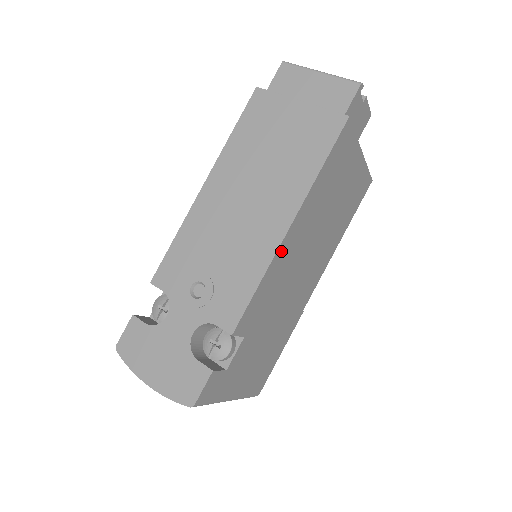
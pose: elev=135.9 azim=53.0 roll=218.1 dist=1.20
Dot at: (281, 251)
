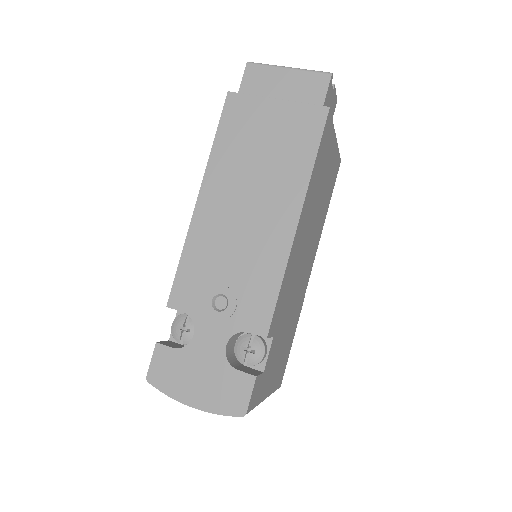
Dot at: (293, 247)
